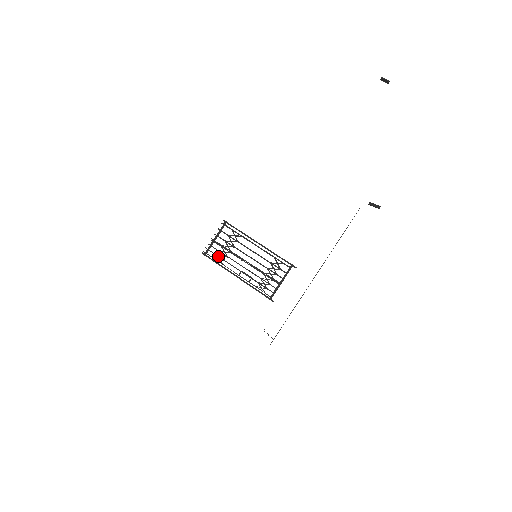
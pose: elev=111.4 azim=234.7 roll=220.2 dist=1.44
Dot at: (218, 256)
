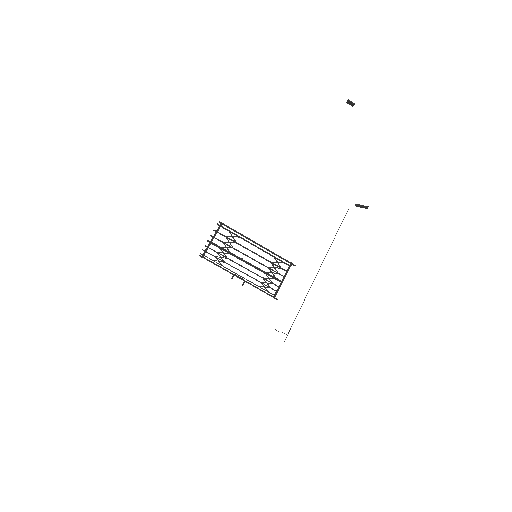
Dot at: (217, 258)
